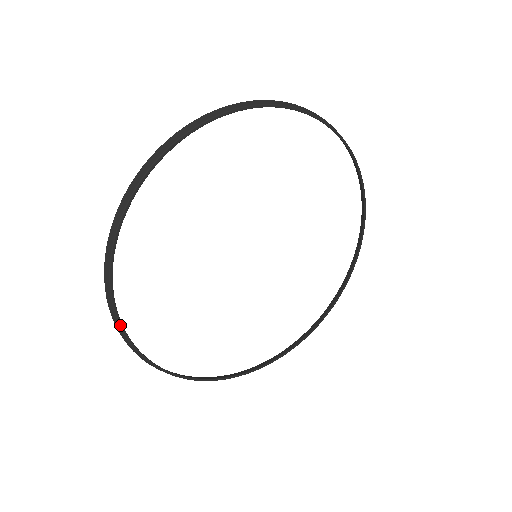
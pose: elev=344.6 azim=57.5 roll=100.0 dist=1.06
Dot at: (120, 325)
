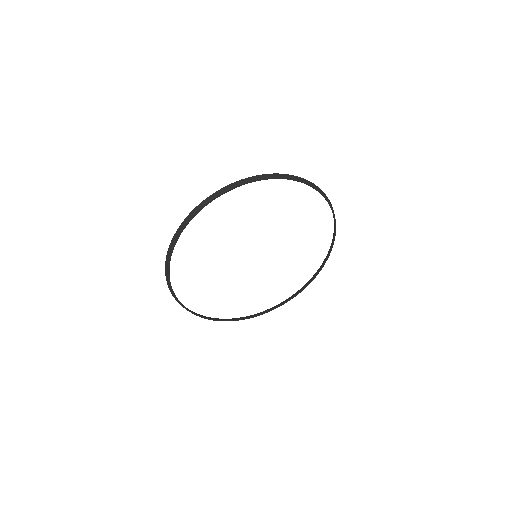
Dot at: (169, 281)
